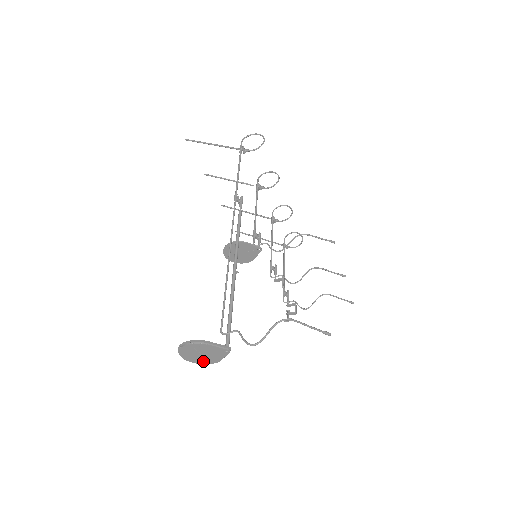
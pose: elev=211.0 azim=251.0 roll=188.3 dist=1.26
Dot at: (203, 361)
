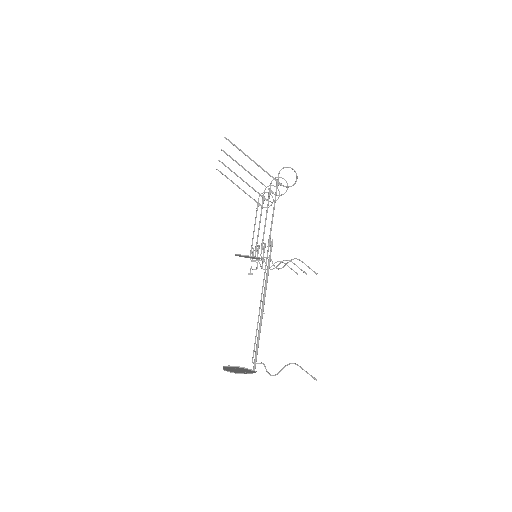
Dot at: (233, 368)
